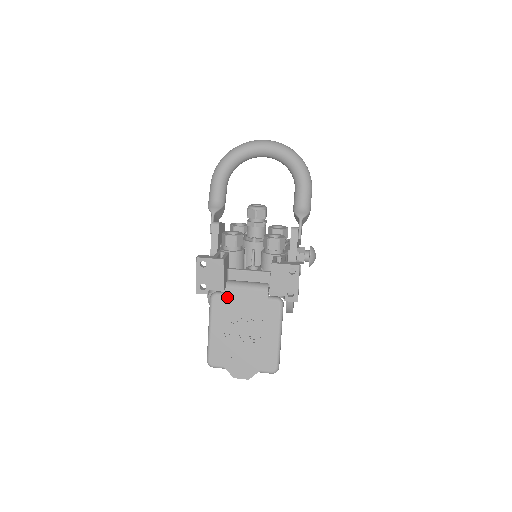
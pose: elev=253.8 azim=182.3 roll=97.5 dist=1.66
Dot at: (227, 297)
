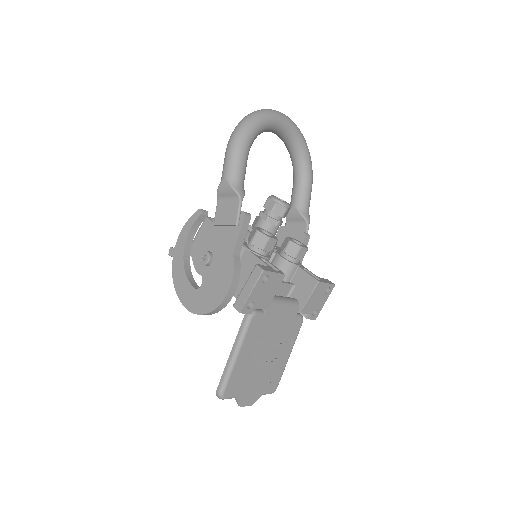
Dot at: (266, 316)
